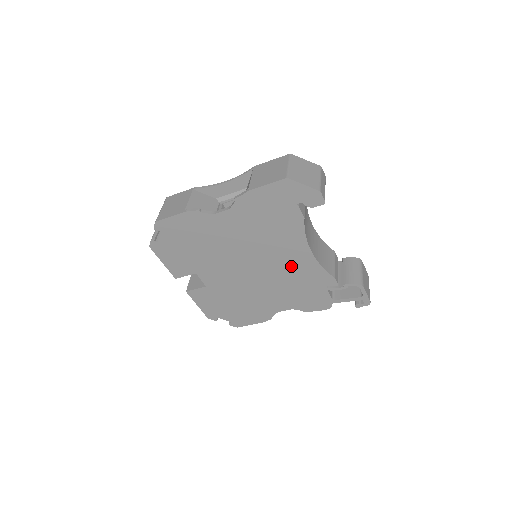
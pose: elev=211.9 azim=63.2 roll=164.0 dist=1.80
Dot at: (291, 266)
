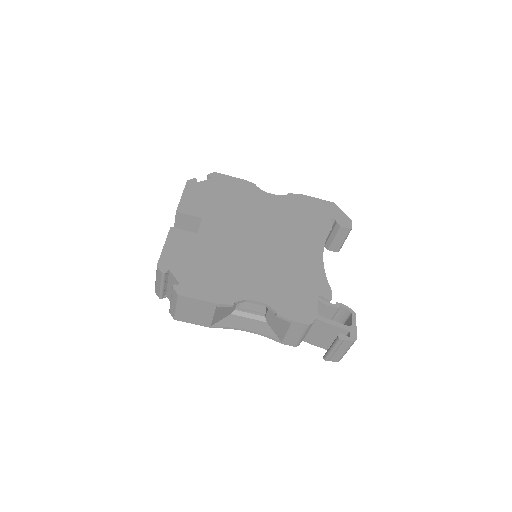
Dot at: (297, 258)
